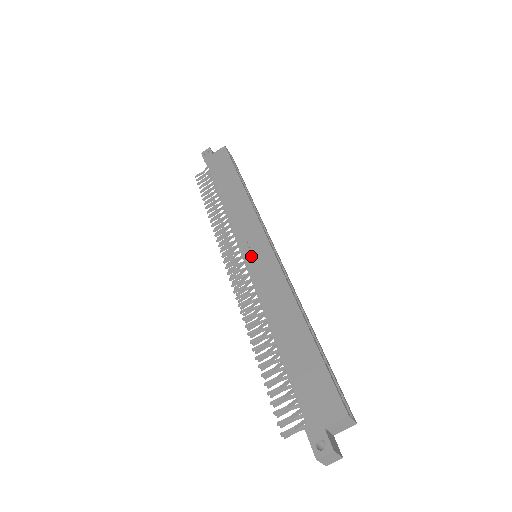
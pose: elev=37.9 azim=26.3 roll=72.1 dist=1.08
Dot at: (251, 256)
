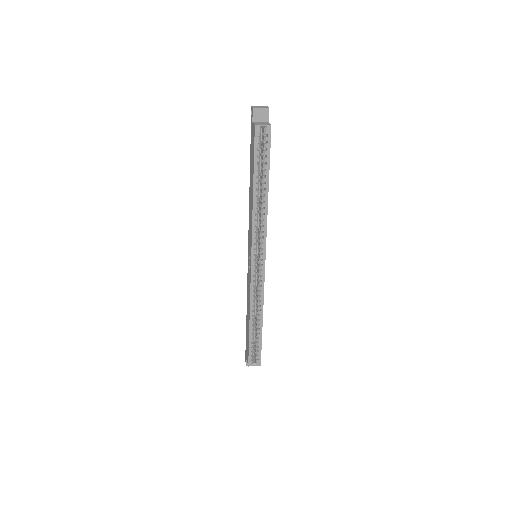
Dot at: (248, 260)
